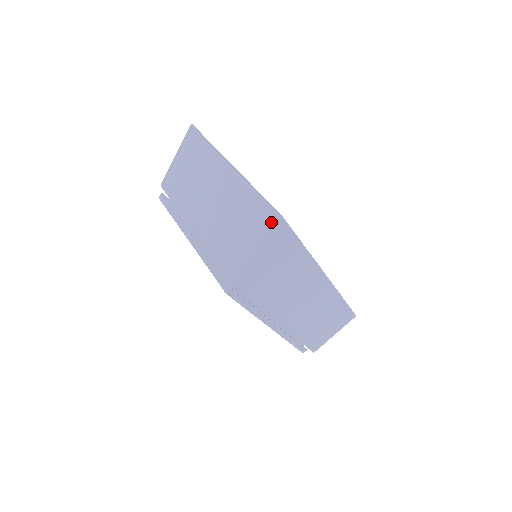
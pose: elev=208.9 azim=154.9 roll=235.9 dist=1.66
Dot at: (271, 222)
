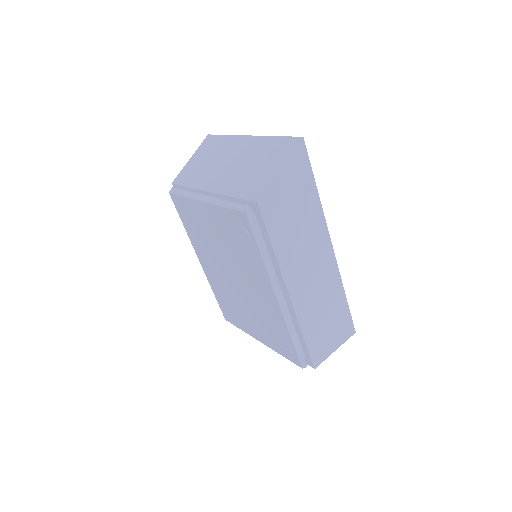
Dot at: (292, 144)
